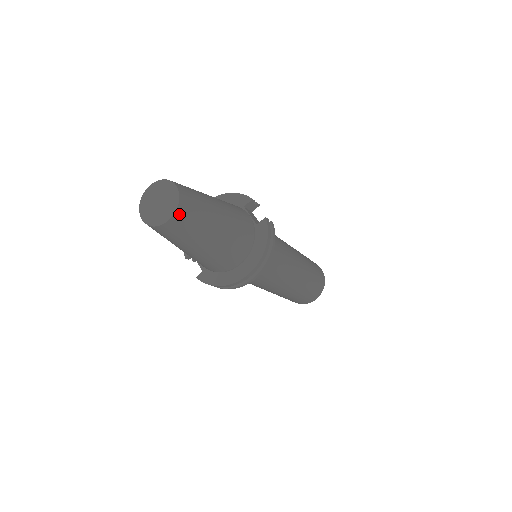
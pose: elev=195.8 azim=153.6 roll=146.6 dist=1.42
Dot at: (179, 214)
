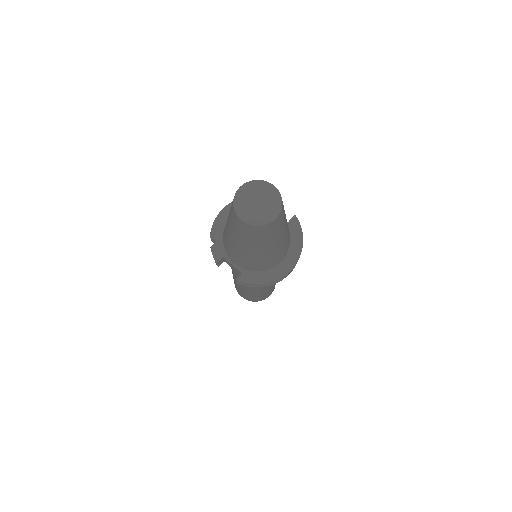
Dot at: (281, 212)
